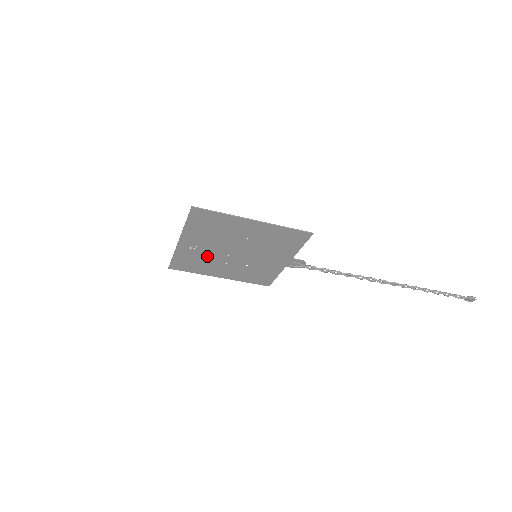
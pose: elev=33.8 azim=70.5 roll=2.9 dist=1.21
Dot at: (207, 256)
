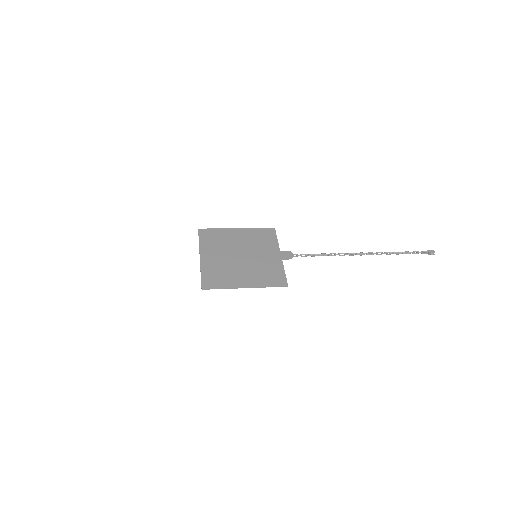
Dot at: (222, 248)
